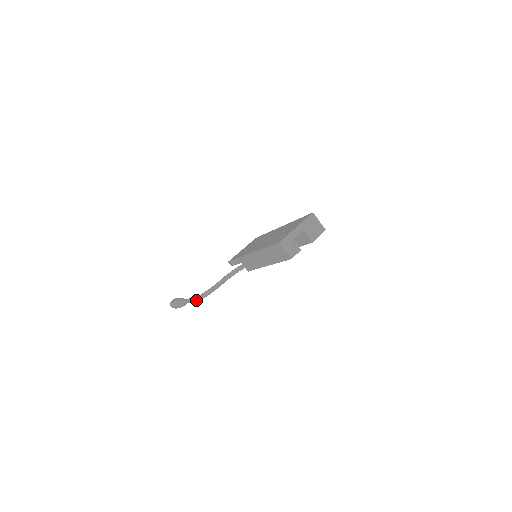
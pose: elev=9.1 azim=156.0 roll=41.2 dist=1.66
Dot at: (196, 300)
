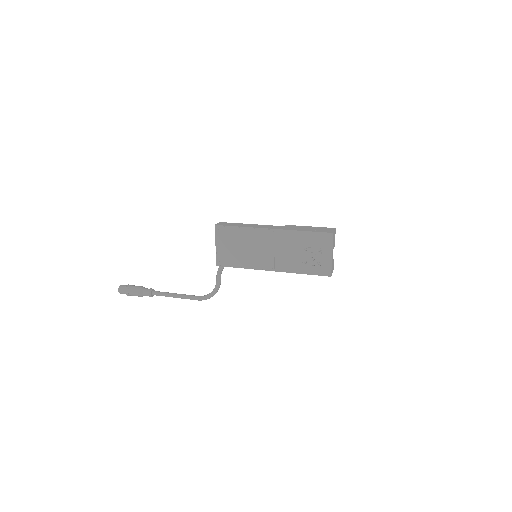
Dot at: occluded
